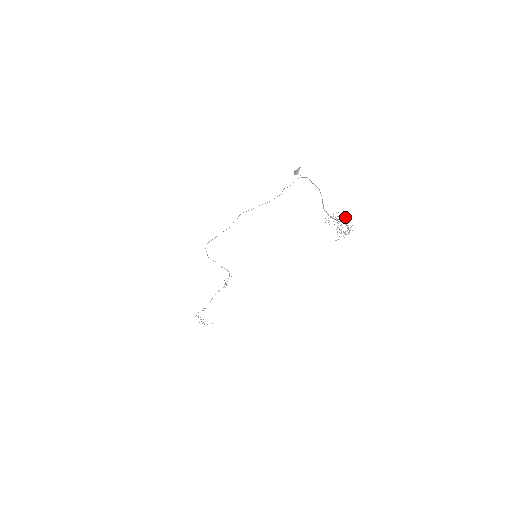
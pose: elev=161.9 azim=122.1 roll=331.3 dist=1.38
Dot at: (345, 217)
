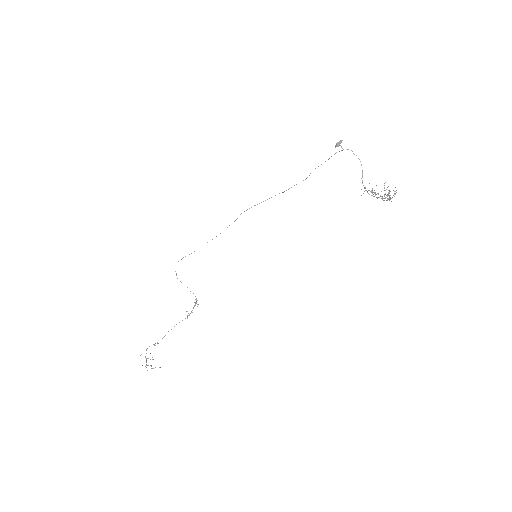
Dot at: occluded
